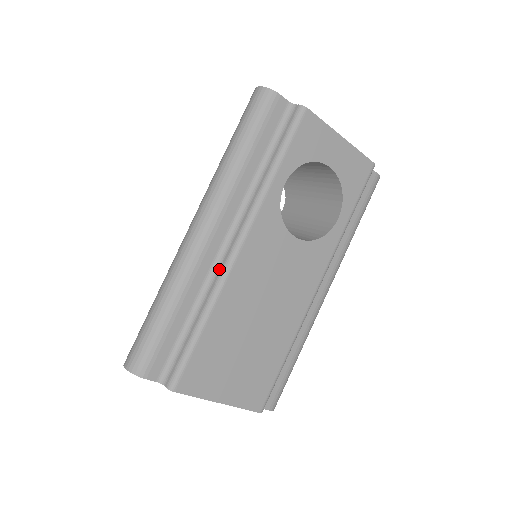
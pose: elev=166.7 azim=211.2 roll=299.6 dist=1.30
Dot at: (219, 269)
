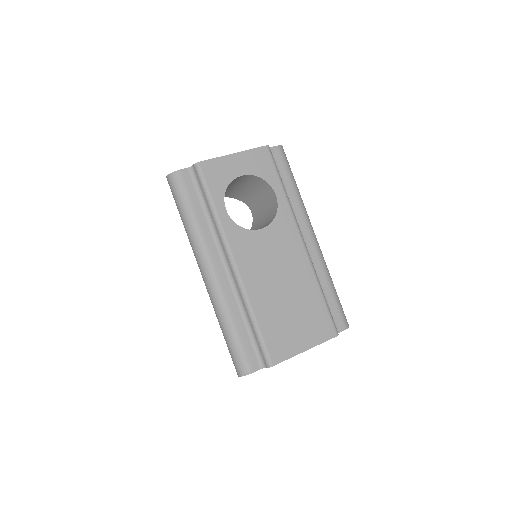
Dot at: (236, 285)
